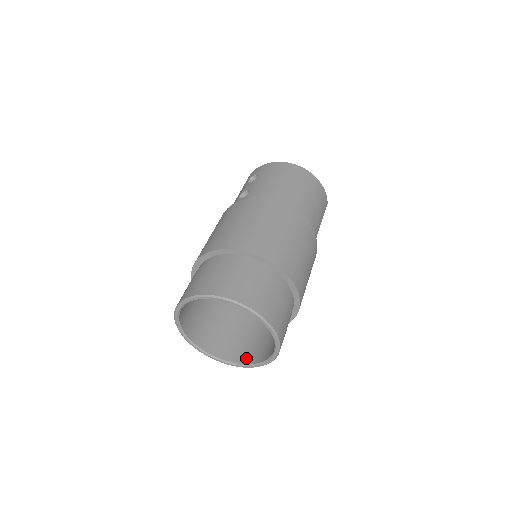
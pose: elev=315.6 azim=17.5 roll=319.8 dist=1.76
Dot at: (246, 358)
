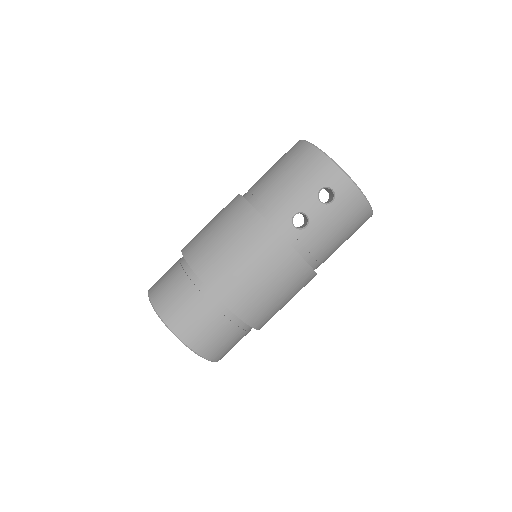
Dot at: occluded
